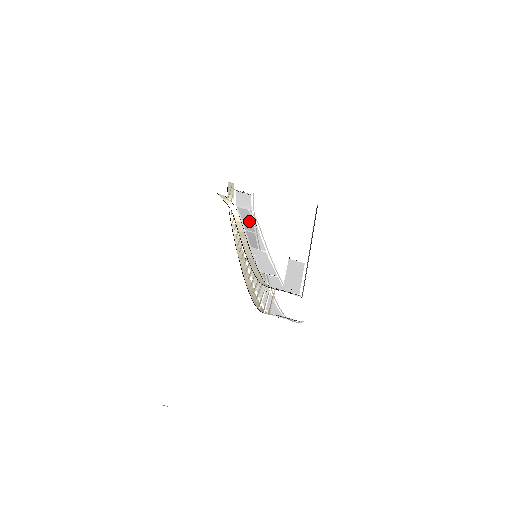
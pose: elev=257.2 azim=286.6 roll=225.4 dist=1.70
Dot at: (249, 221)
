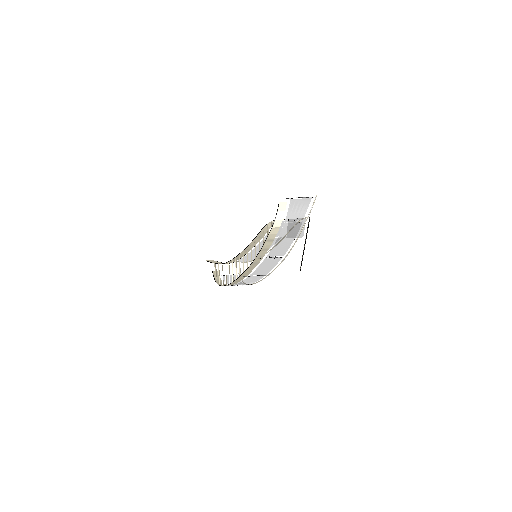
Dot at: occluded
